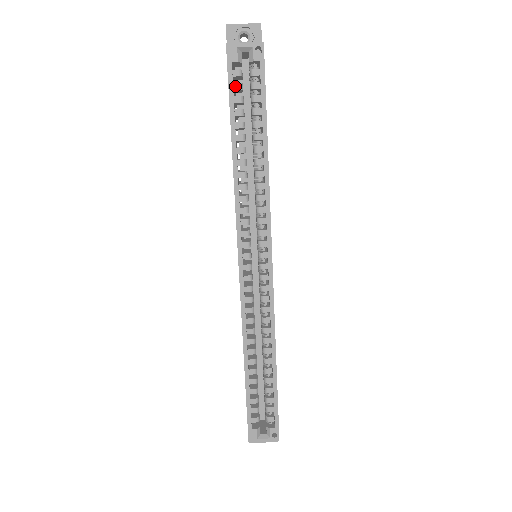
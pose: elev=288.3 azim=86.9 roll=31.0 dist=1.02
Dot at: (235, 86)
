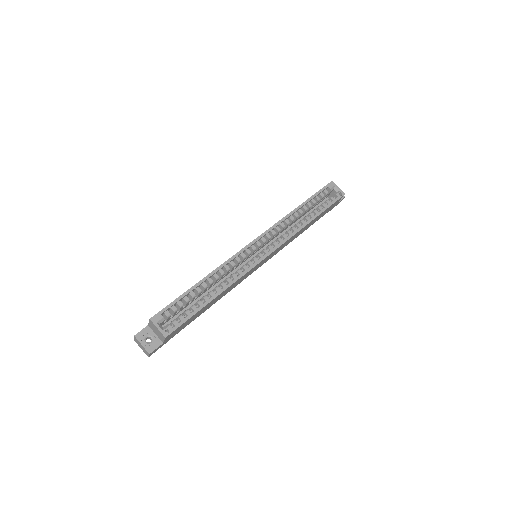
Dot at: (321, 194)
